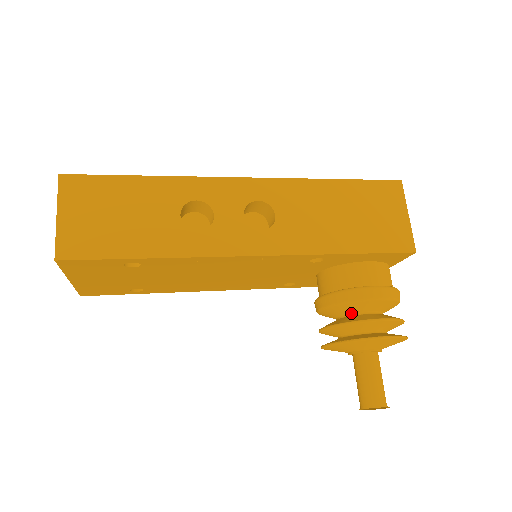
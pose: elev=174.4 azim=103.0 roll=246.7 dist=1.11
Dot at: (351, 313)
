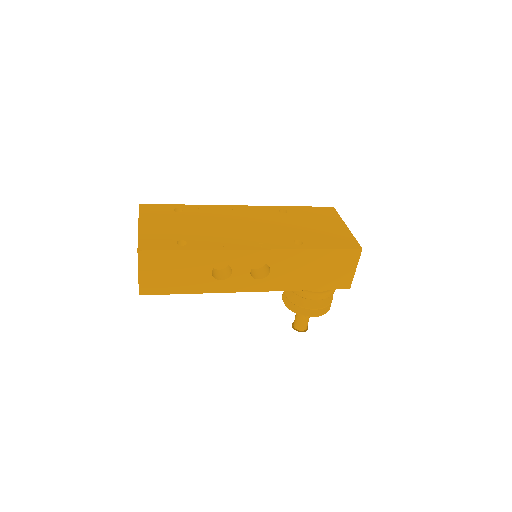
Dot at: occluded
